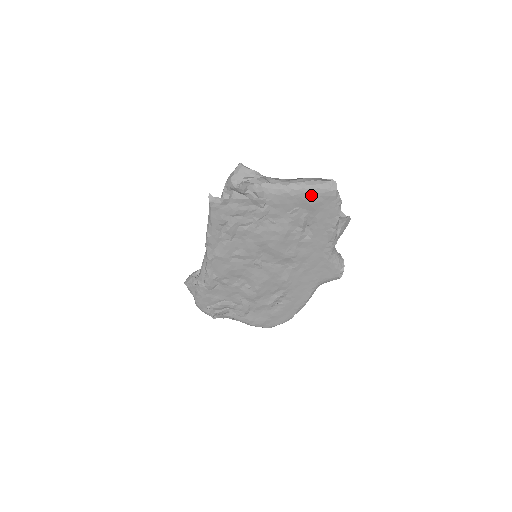
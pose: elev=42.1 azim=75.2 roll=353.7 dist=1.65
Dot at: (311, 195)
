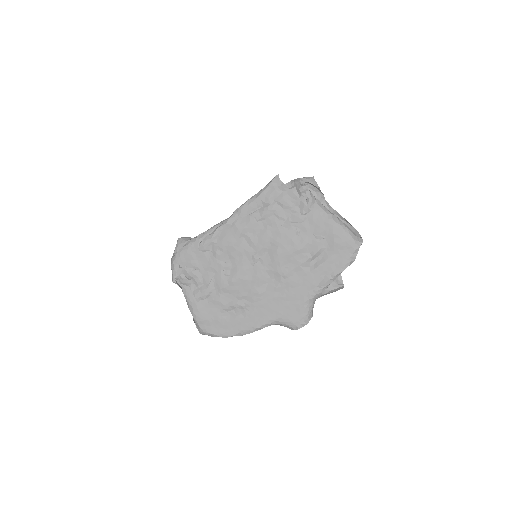
Dot at: (341, 234)
